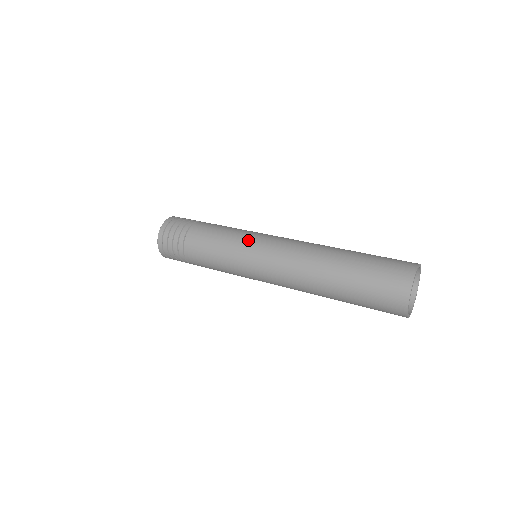
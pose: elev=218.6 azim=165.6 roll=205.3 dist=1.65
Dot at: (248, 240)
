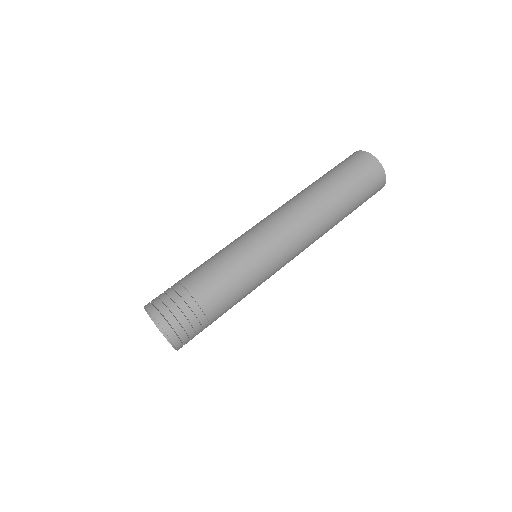
Dot at: (241, 236)
